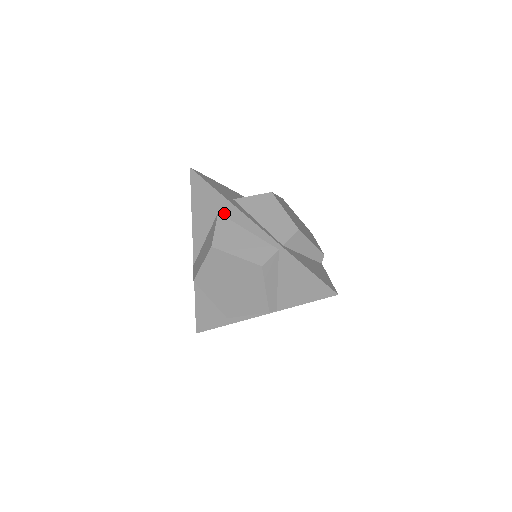
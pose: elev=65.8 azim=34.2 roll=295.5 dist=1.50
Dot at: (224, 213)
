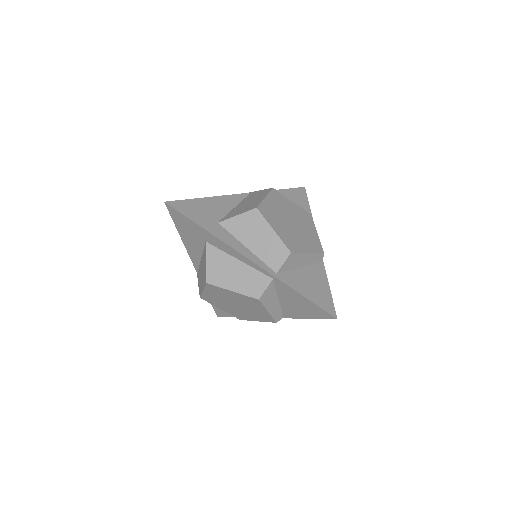
Dot at: (211, 243)
